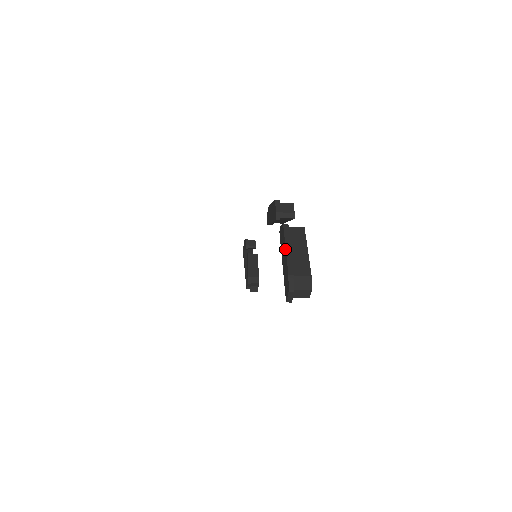
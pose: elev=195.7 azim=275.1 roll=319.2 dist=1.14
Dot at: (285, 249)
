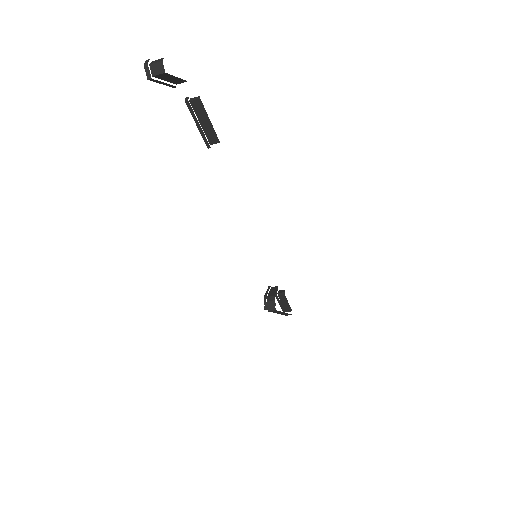
Dot at: occluded
